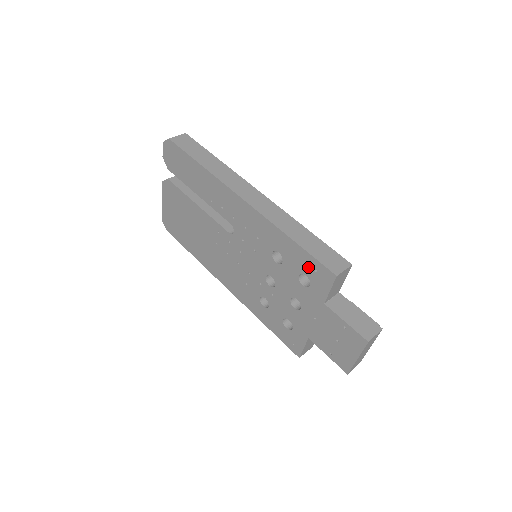
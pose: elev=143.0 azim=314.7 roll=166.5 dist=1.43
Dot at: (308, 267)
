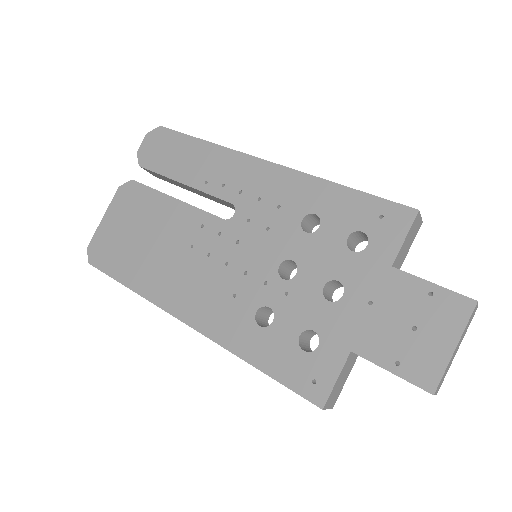
Dot at: (367, 216)
